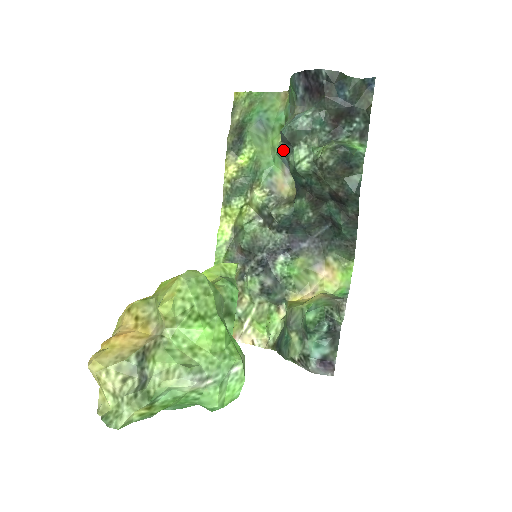
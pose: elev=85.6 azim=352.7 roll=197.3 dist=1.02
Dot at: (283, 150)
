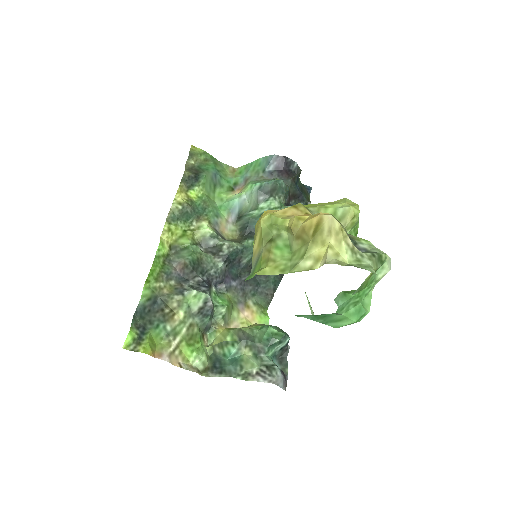
Dot at: (242, 200)
